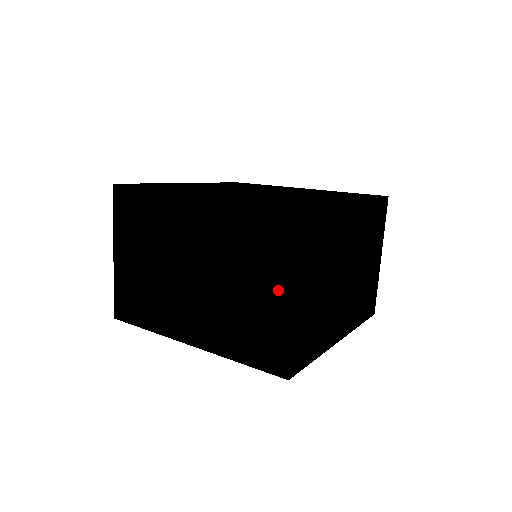
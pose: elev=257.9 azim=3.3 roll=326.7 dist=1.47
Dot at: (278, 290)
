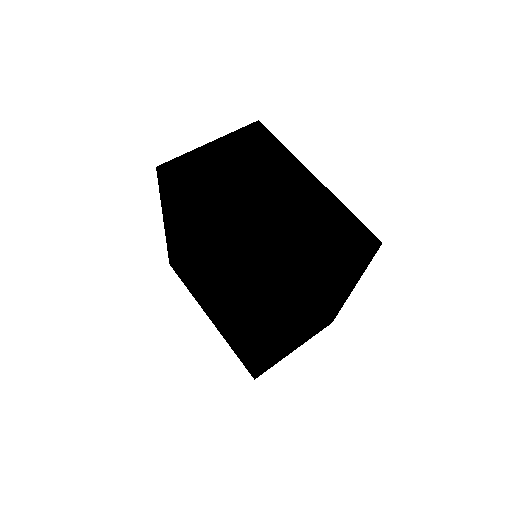
Dot at: occluded
